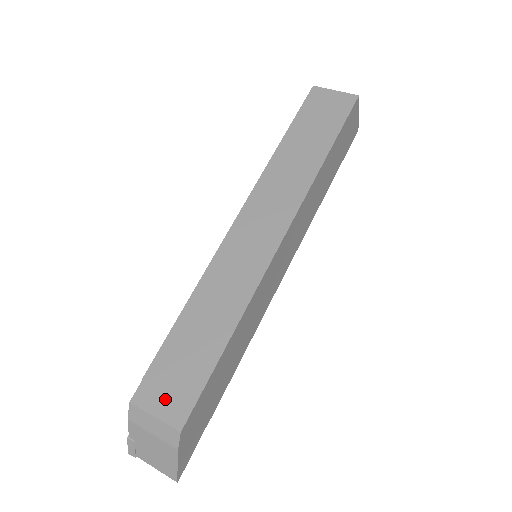
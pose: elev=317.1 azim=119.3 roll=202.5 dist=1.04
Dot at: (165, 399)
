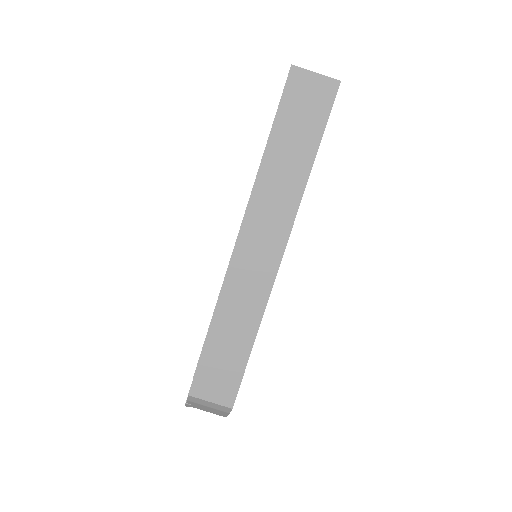
Dot at: (215, 390)
